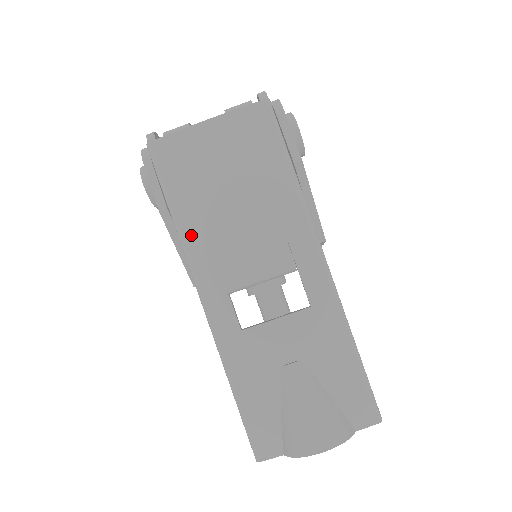
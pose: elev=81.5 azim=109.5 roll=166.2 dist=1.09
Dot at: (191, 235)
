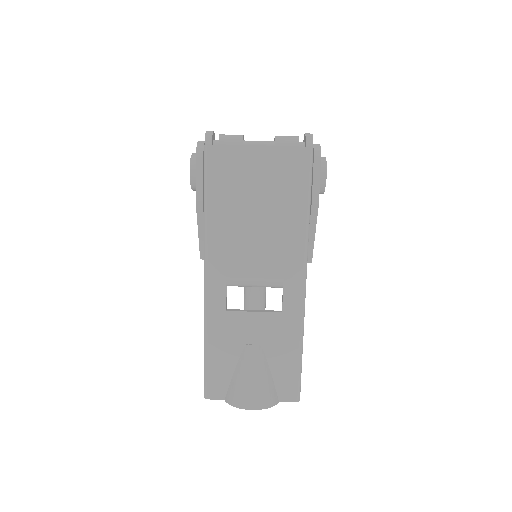
Dot at: (214, 230)
